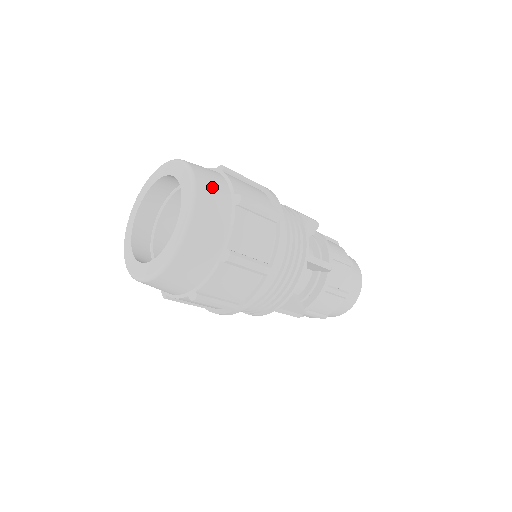
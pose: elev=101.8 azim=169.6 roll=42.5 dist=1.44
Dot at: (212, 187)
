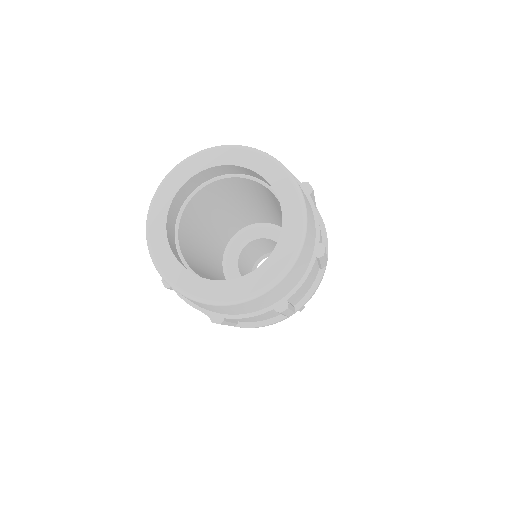
Dot at: occluded
